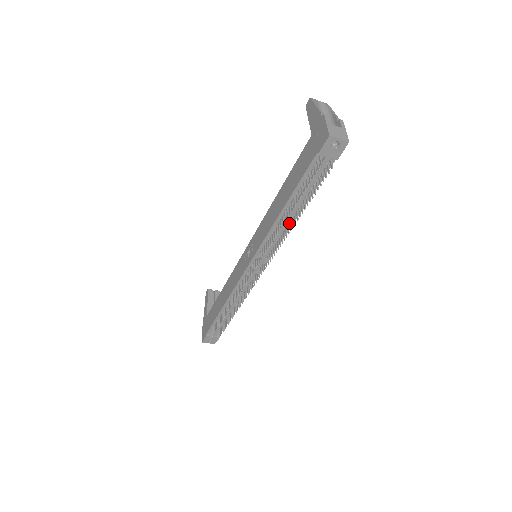
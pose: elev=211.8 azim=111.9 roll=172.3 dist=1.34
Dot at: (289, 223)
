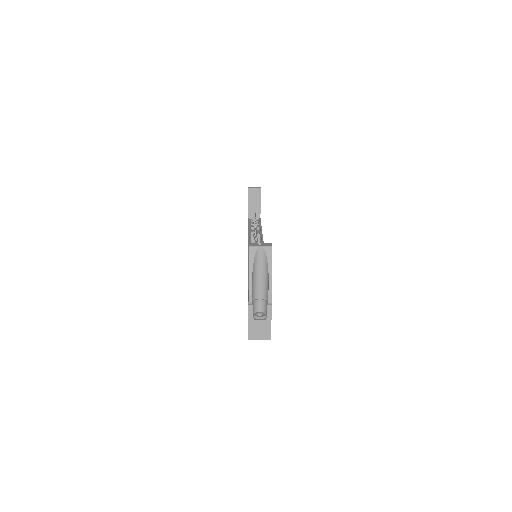
Dot at: occluded
